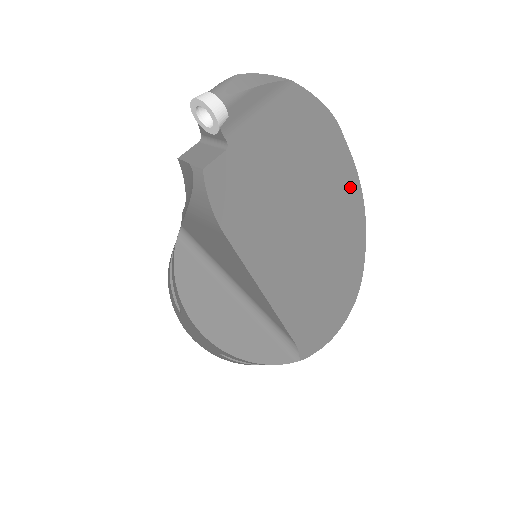
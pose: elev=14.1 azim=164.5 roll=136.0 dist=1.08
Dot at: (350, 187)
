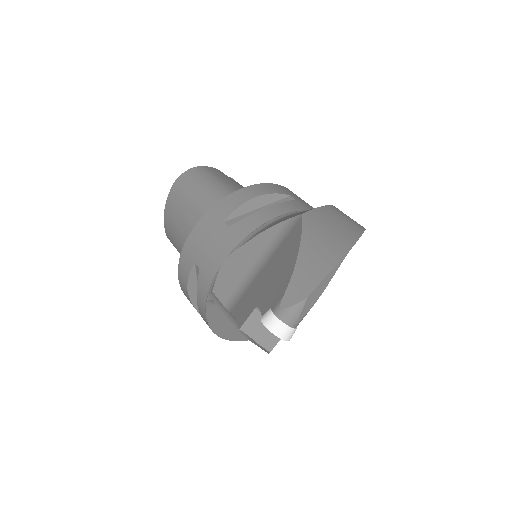
Dot at: occluded
